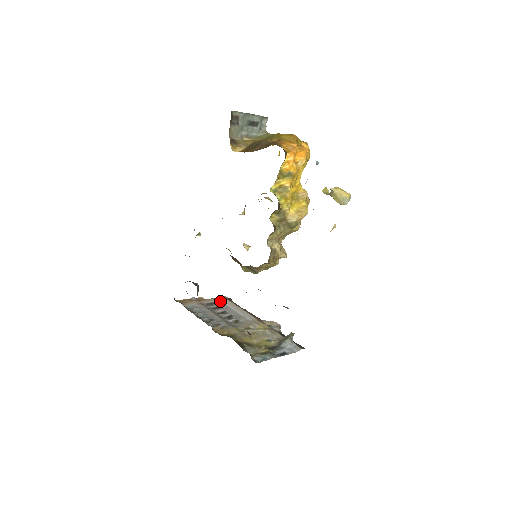
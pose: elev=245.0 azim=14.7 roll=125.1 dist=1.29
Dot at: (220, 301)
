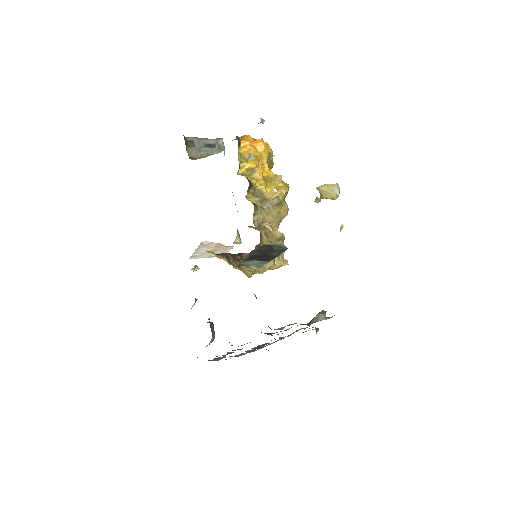
Dot at: occluded
